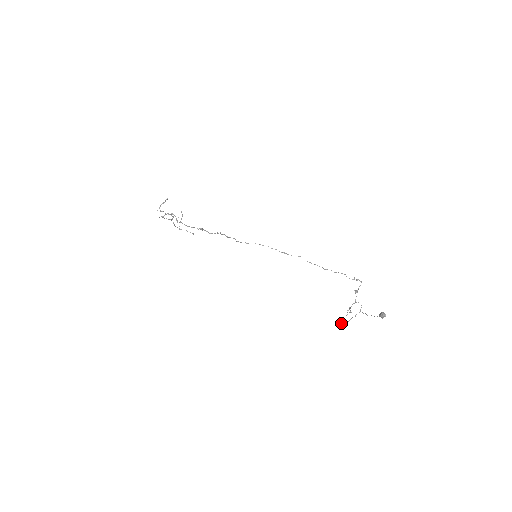
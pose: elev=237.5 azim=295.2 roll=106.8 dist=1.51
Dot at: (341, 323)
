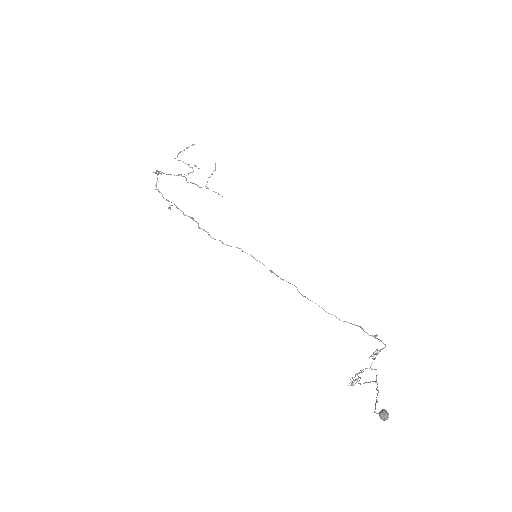
Dot at: (355, 379)
